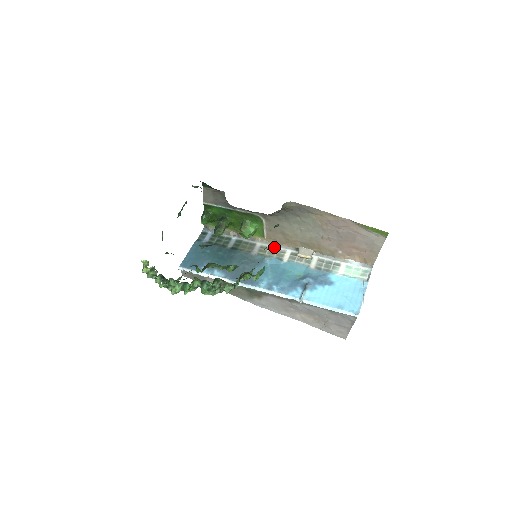
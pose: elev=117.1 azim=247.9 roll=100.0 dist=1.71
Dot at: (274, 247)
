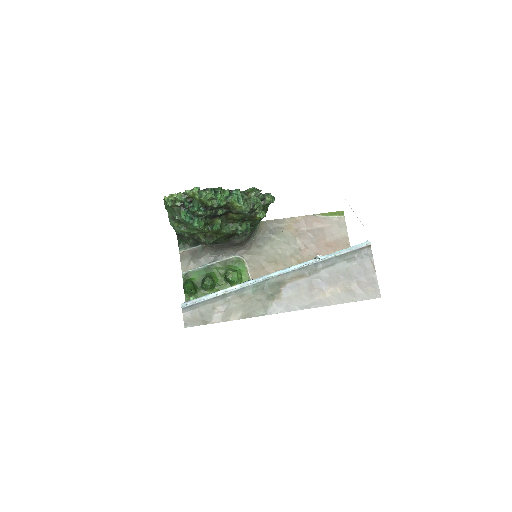
Dot at: occluded
